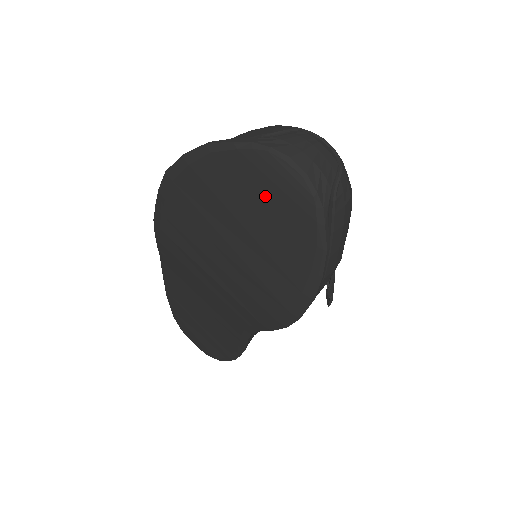
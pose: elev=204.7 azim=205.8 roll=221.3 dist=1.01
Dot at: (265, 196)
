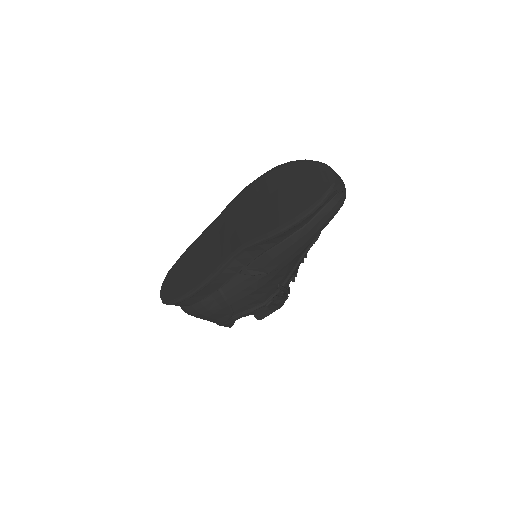
Dot at: (314, 178)
